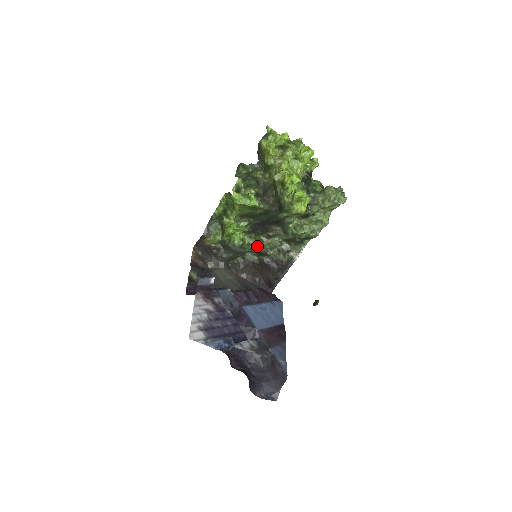
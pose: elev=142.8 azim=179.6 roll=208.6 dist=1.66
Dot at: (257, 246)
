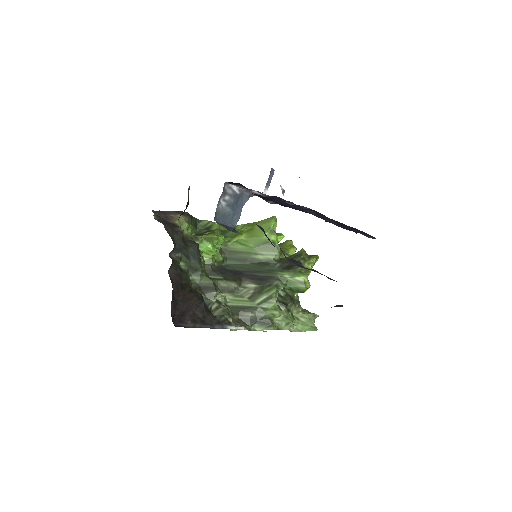
Dot at: occluded
